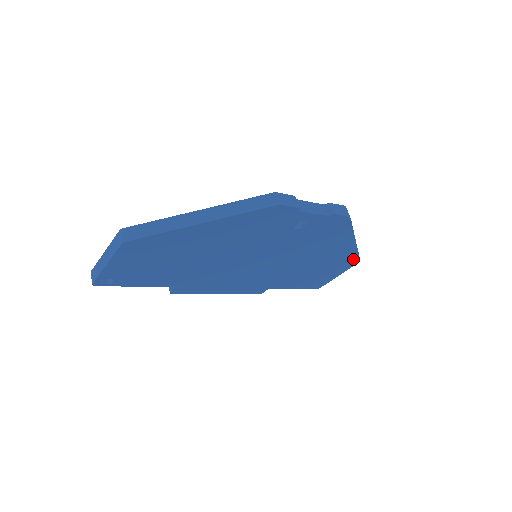
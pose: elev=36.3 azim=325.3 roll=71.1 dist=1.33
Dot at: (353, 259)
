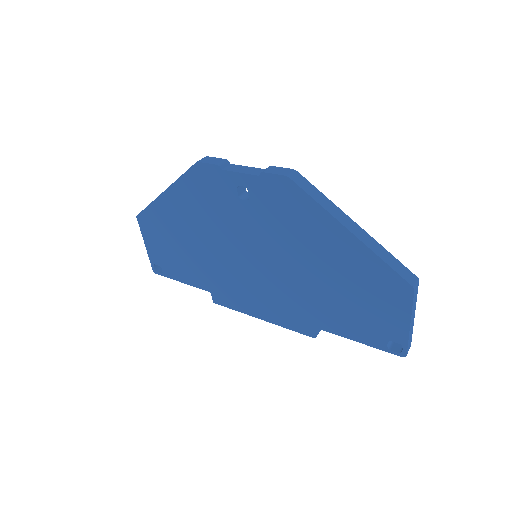
Dot at: (393, 279)
